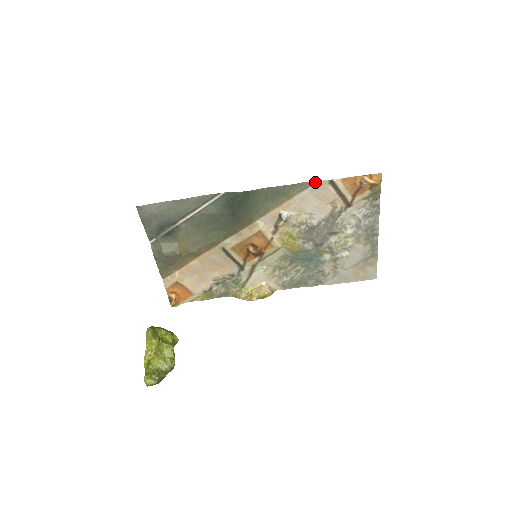
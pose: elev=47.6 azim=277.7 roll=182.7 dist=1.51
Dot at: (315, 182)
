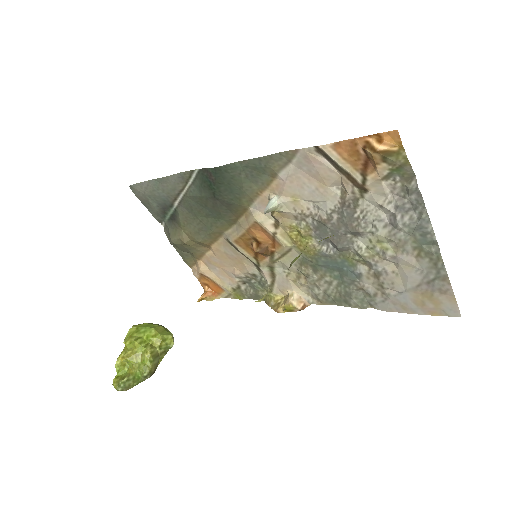
Dot at: (297, 151)
